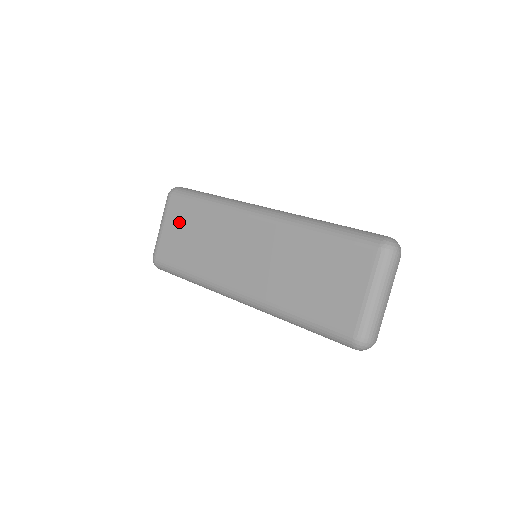
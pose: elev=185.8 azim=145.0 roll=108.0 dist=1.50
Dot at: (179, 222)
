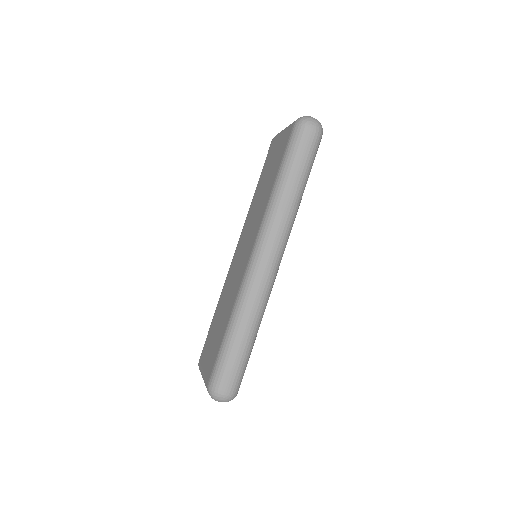
Dot at: (209, 346)
